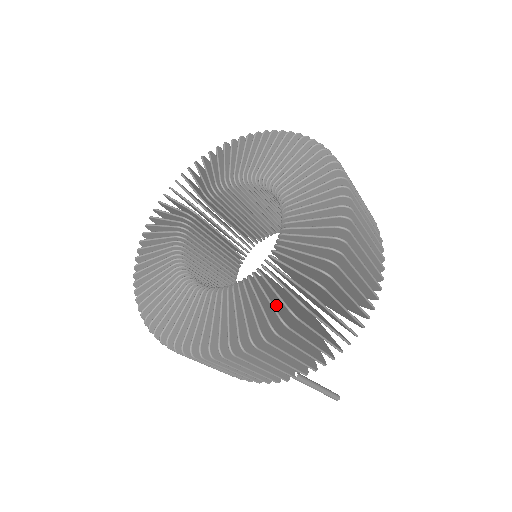
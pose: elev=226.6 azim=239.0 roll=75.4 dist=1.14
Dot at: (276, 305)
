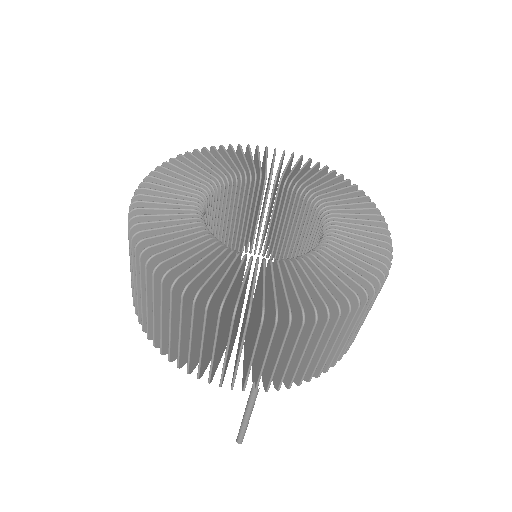
Dot at: (314, 296)
